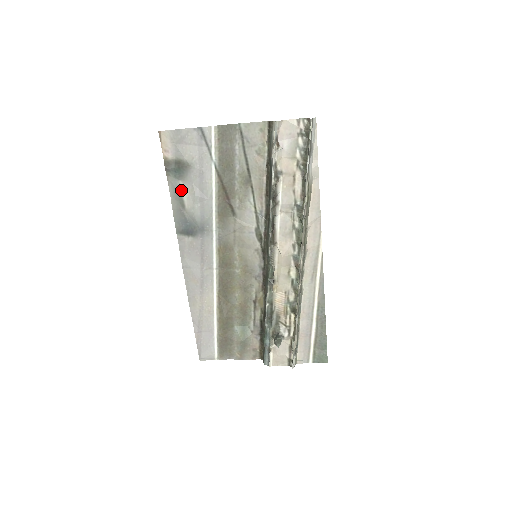
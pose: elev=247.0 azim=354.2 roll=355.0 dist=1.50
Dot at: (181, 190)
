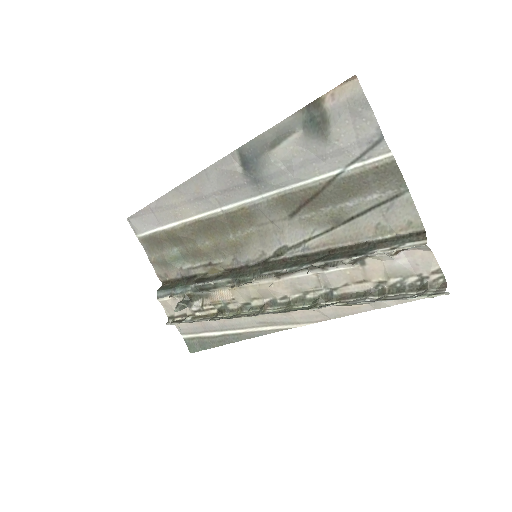
Dot at: (291, 136)
